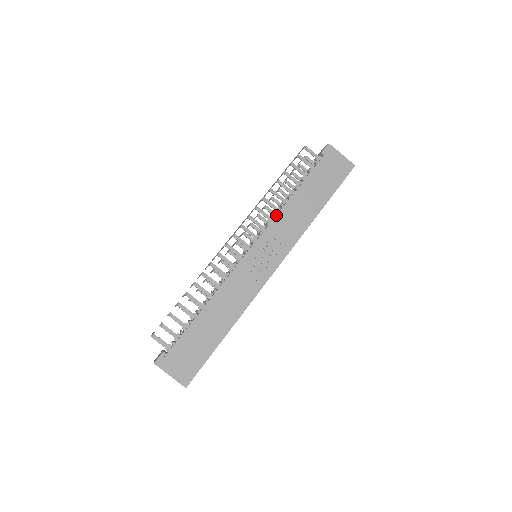
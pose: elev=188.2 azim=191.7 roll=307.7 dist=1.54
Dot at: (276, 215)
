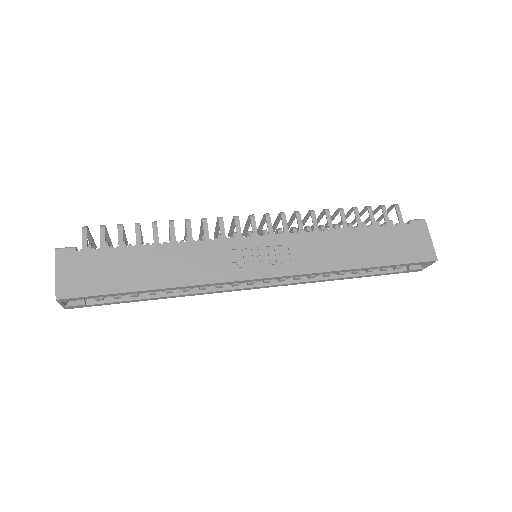
Dot at: (311, 231)
